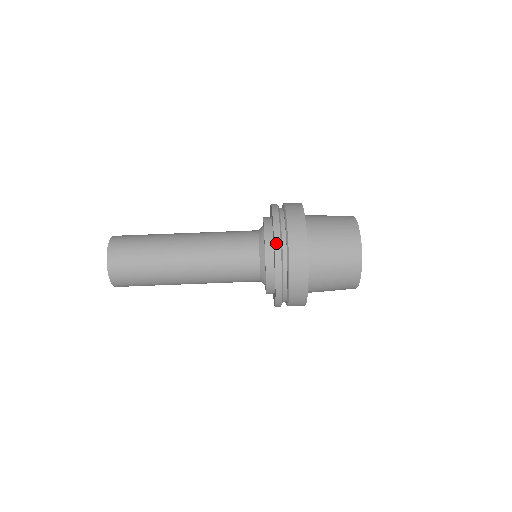
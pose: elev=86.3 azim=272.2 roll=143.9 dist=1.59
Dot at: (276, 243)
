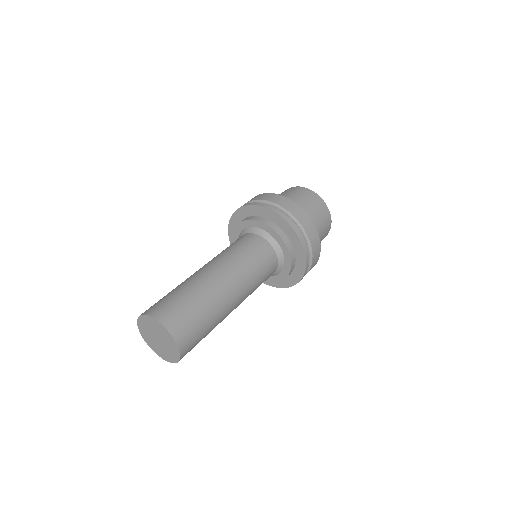
Dot at: (247, 205)
